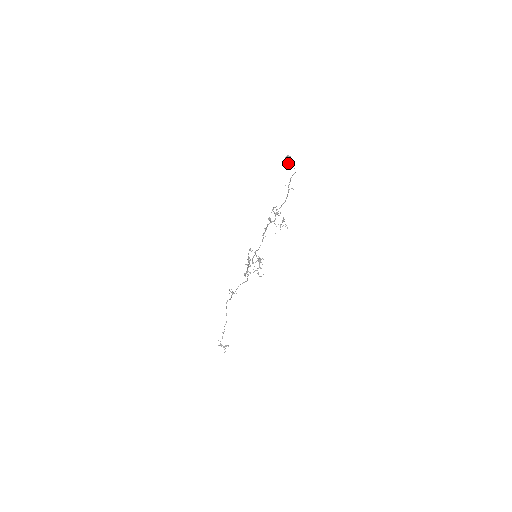
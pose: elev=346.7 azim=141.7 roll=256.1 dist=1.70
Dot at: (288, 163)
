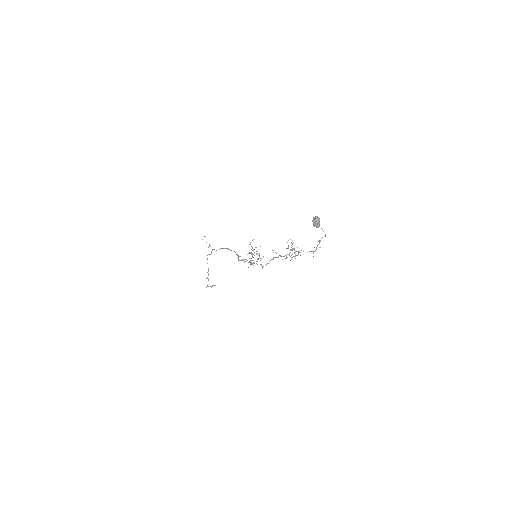
Dot at: (317, 227)
